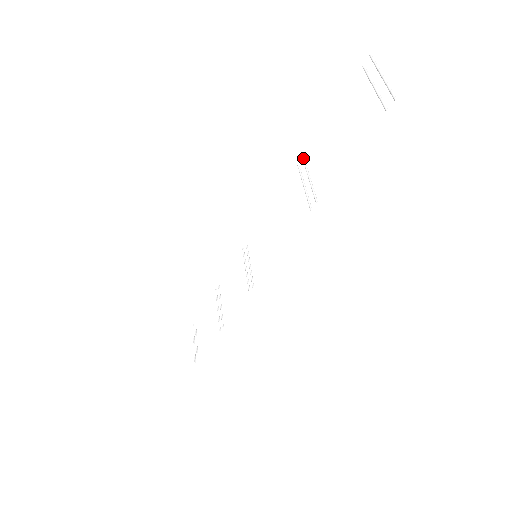
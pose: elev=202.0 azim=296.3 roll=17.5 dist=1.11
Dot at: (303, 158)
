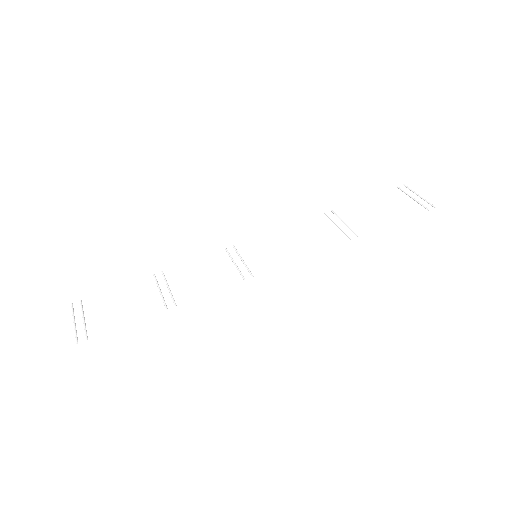
Dot at: occluded
